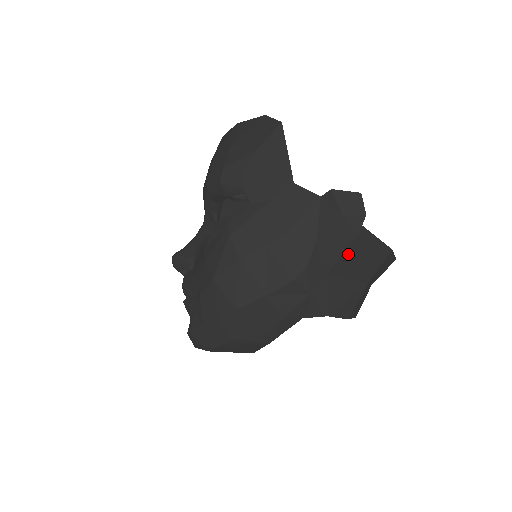
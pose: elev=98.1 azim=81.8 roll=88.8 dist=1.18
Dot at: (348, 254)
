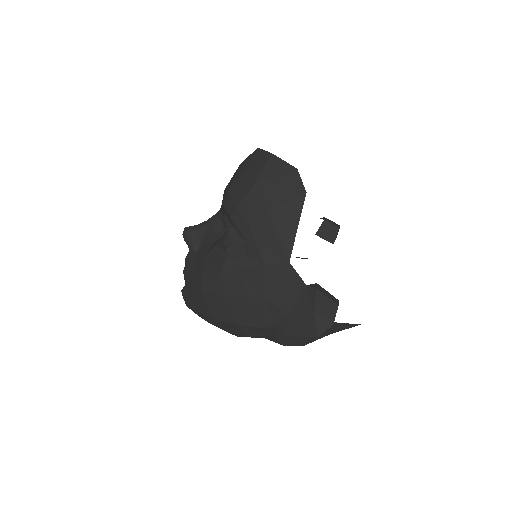
Dot at: occluded
